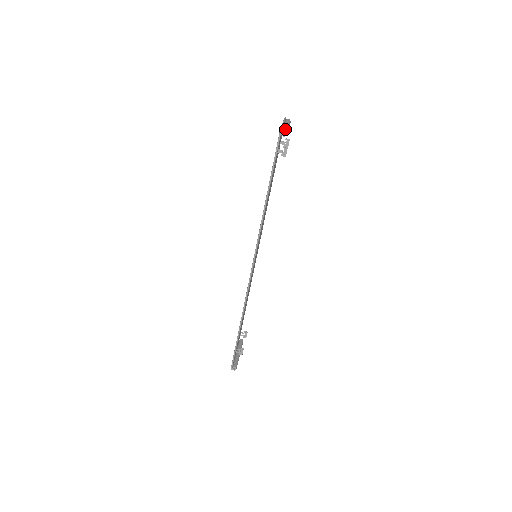
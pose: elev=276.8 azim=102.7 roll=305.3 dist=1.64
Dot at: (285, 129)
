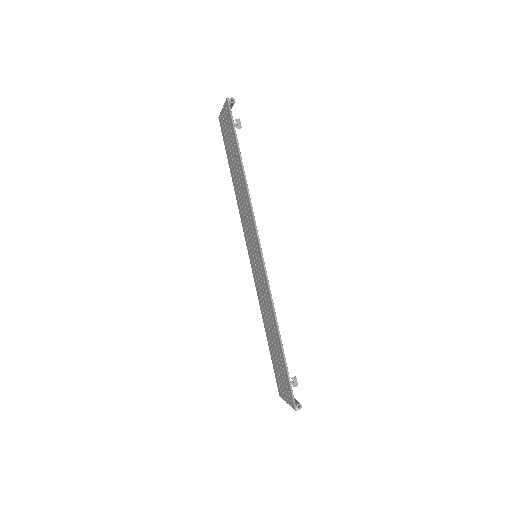
Dot at: (230, 99)
